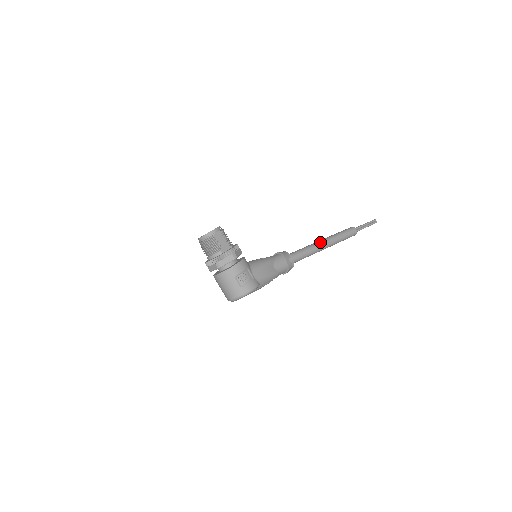
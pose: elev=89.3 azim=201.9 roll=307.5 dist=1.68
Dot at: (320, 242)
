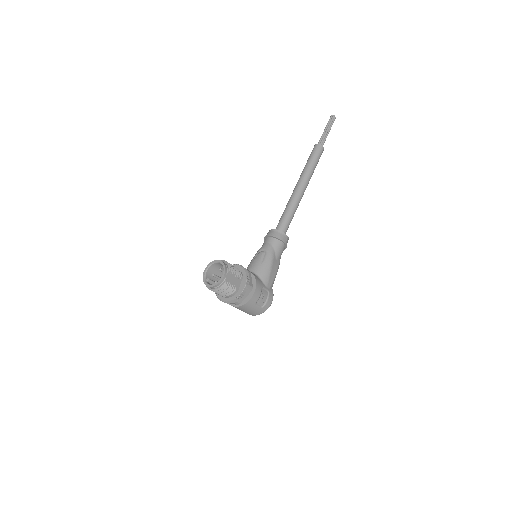
Dot at: (300, 191)
